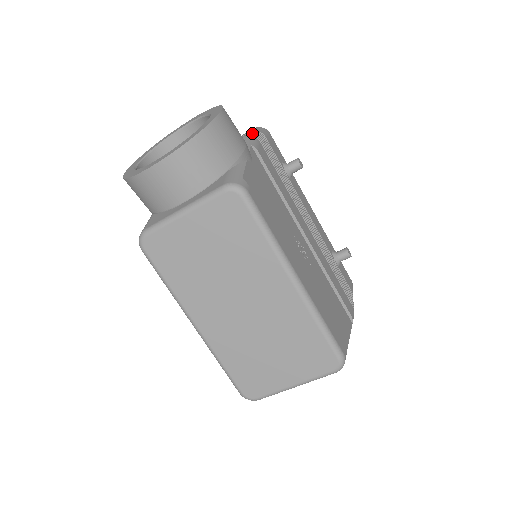
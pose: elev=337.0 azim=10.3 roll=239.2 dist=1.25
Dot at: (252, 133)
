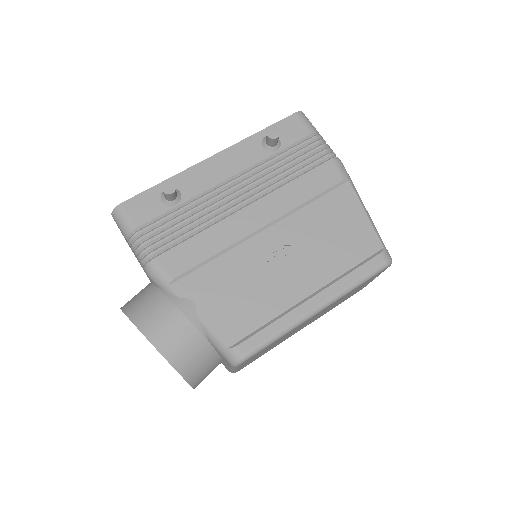
Dot at: (137, 252)
